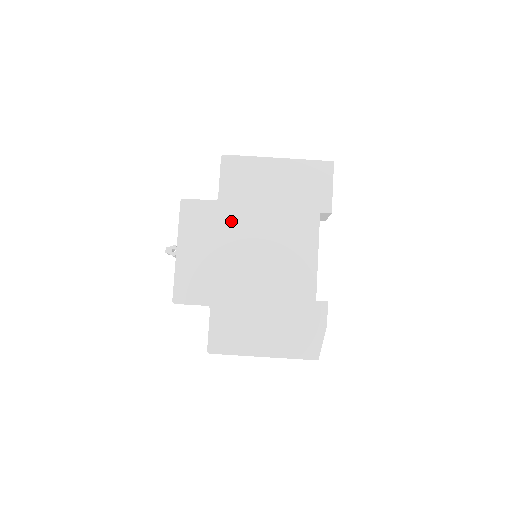
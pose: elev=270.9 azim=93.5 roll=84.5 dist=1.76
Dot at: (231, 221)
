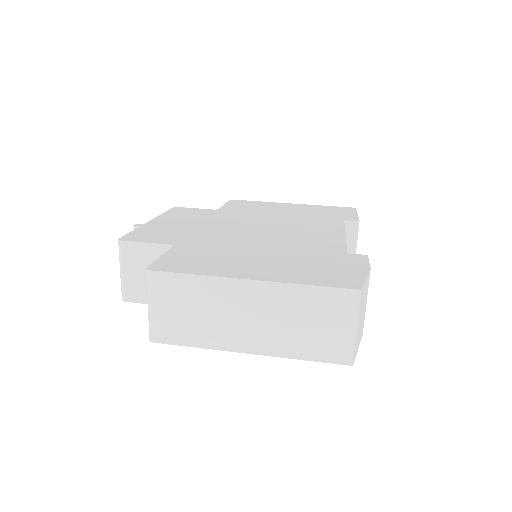
Dot at: (229, 216)
